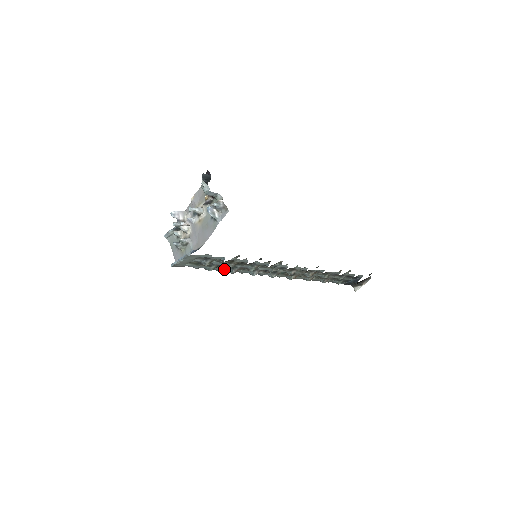
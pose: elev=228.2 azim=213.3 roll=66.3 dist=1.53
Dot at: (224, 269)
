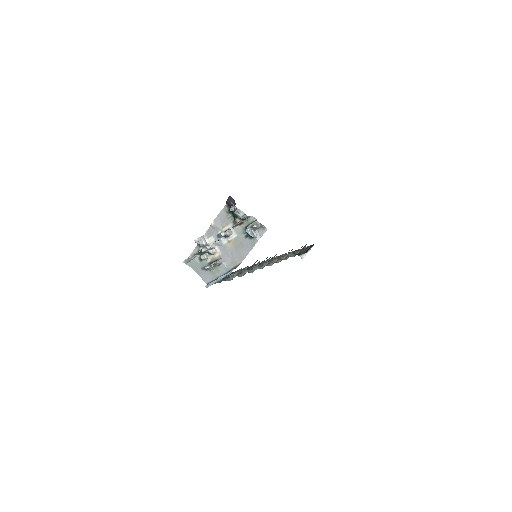
Dot at: occluded
